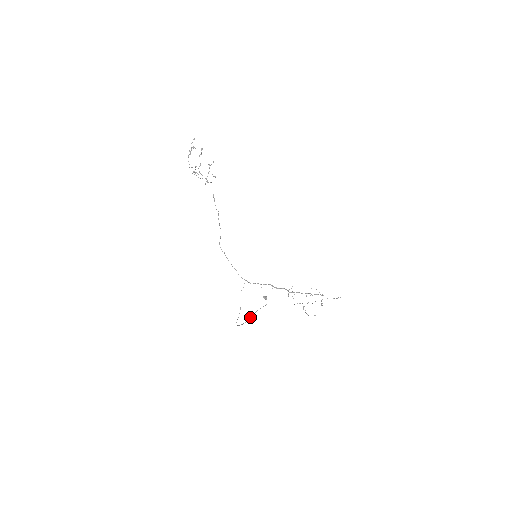
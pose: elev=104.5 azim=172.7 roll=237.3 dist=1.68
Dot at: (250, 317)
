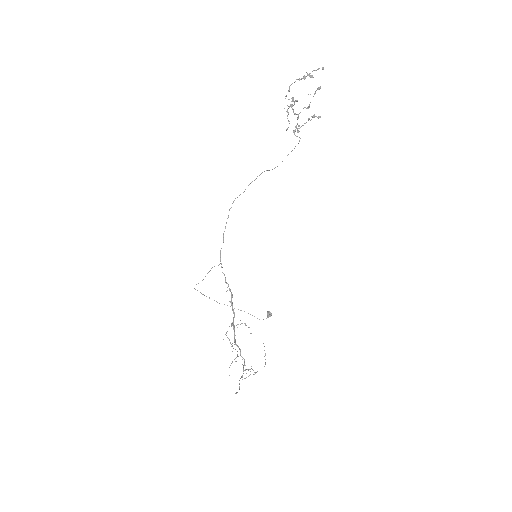
Dot at: occluded
